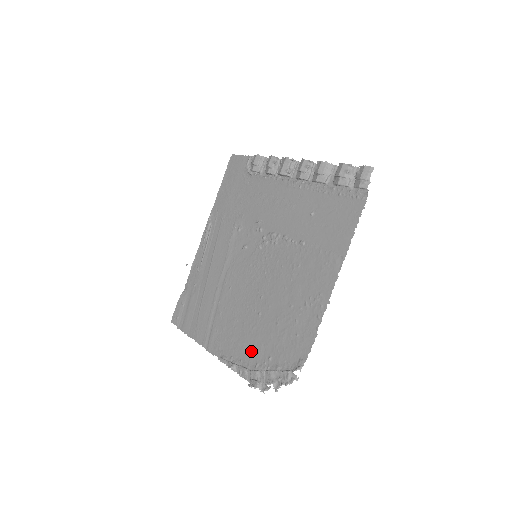
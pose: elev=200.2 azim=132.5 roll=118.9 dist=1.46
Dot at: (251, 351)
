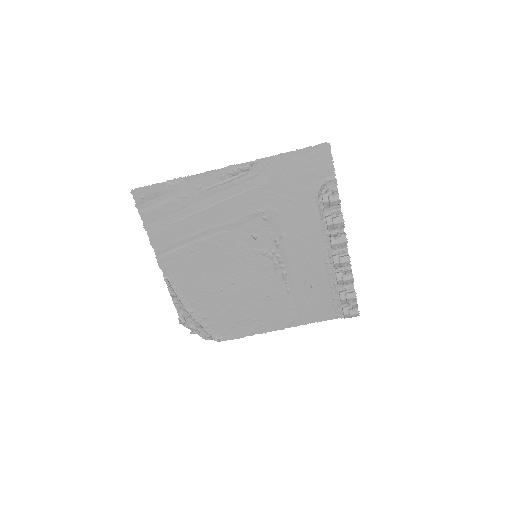
Dot at: (195, 301)
